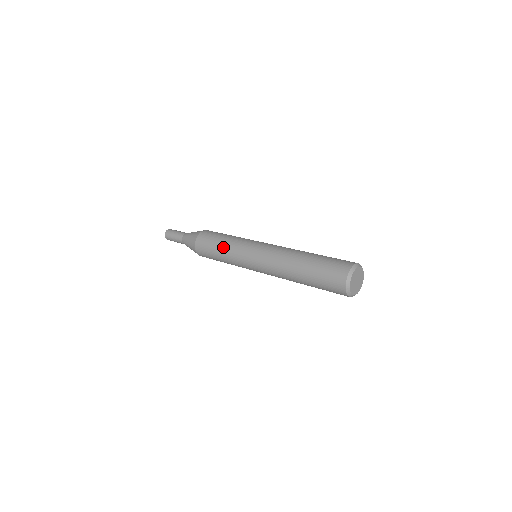
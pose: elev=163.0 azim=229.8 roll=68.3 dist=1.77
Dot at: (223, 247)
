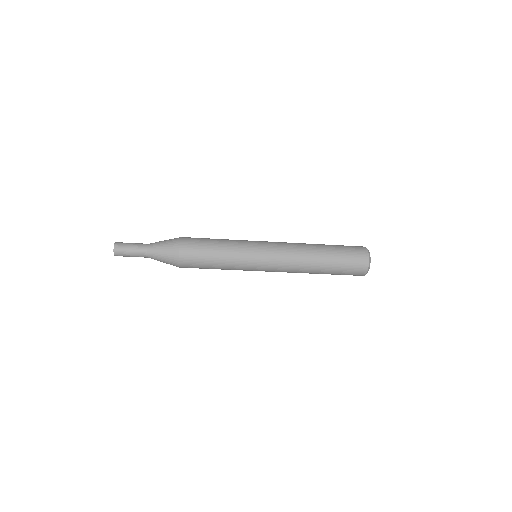
Dot at: (224, 240)
